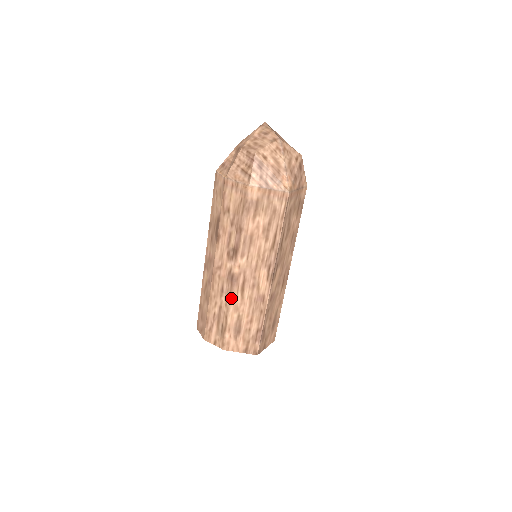
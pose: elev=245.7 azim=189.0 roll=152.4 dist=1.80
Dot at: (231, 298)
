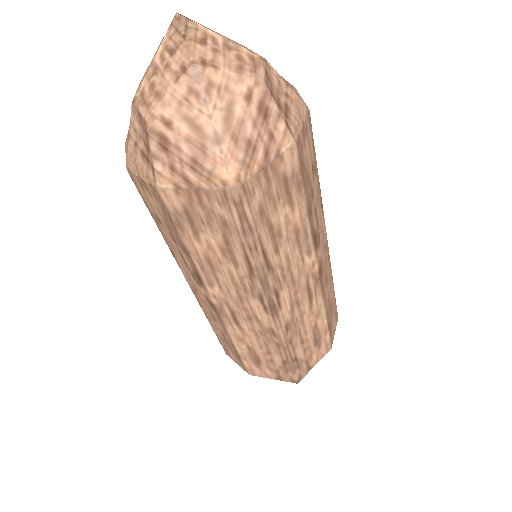
Dot at: (226, 329)
